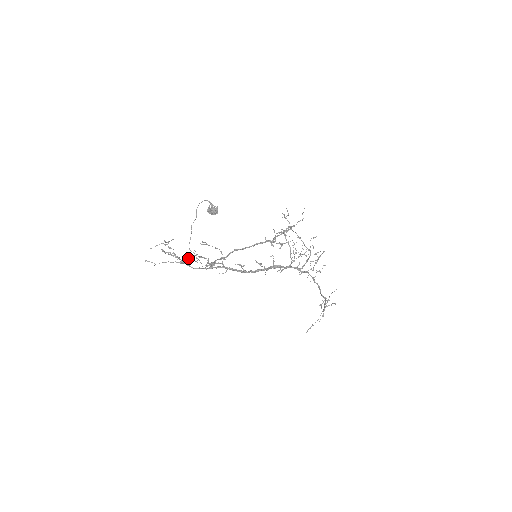
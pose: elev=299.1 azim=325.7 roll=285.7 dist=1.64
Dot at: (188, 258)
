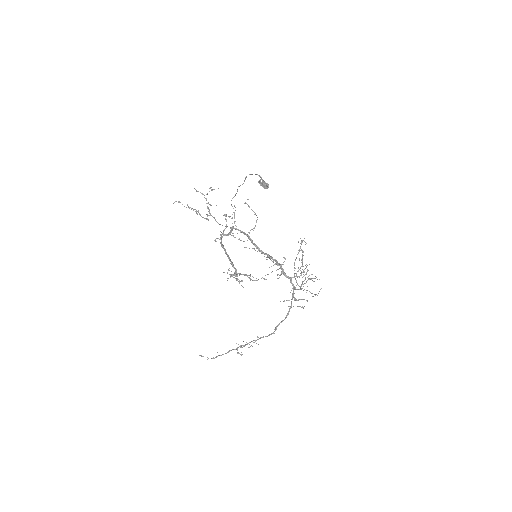
Dot at: (208, 219)
